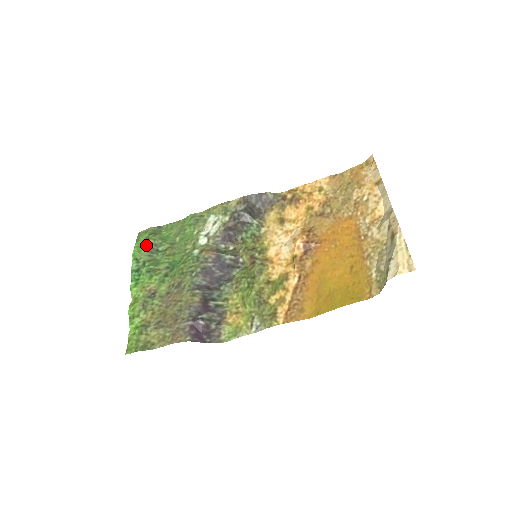
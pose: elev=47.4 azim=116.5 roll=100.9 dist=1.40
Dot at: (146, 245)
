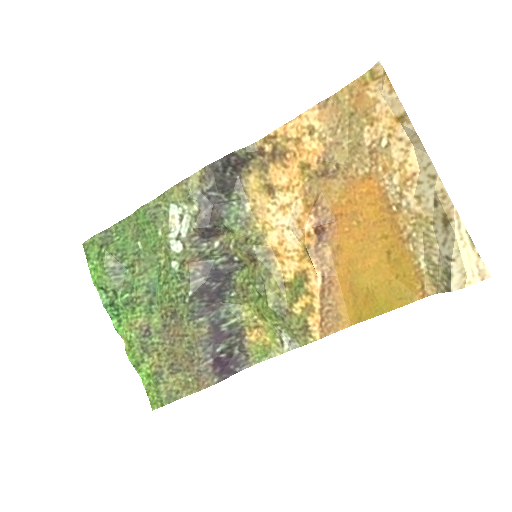
Dot at: (104, 267)
